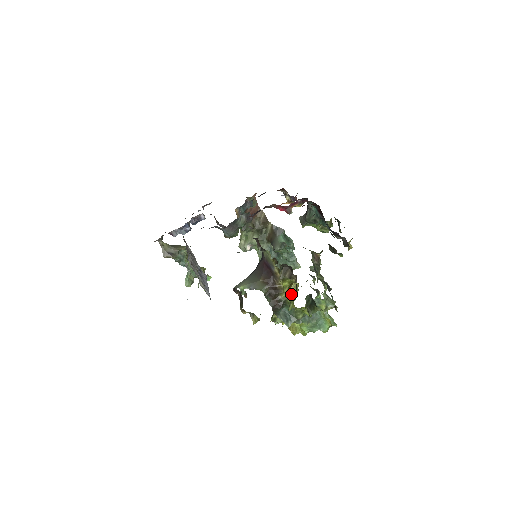
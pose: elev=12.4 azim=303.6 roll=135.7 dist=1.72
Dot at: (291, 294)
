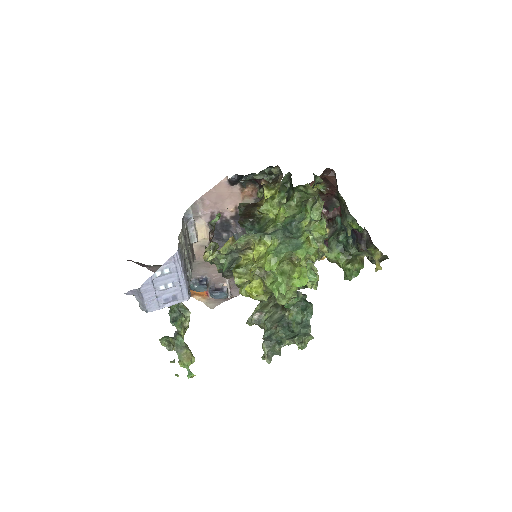
Dot at: occluded
